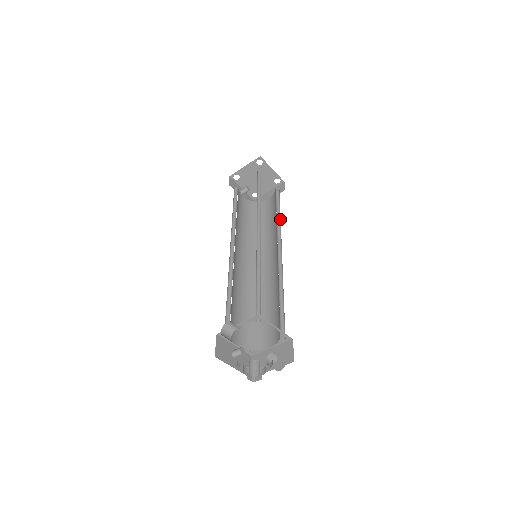
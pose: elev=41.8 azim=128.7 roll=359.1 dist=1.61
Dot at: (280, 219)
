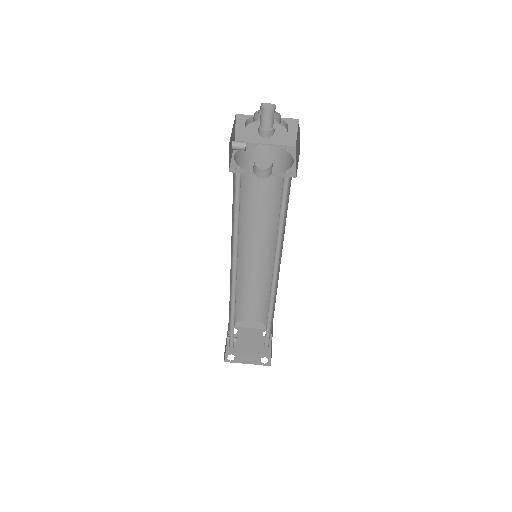
Dot at: (271, 318)
